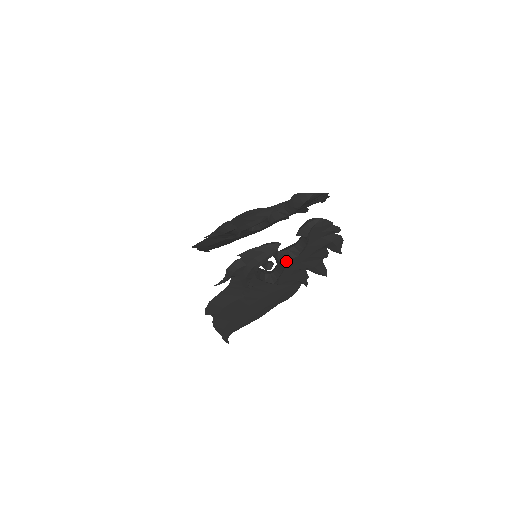
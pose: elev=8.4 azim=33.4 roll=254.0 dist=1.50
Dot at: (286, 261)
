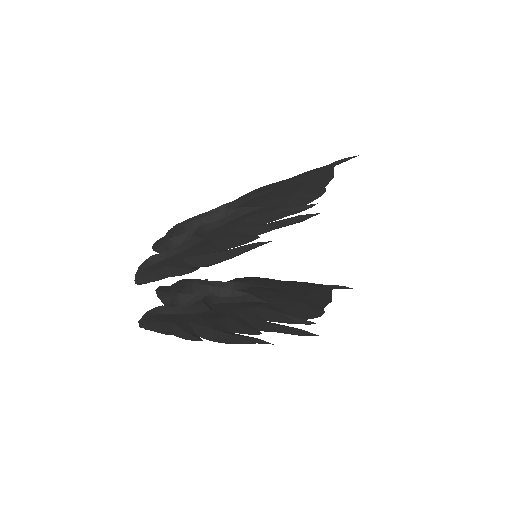
Dot at: occluded
